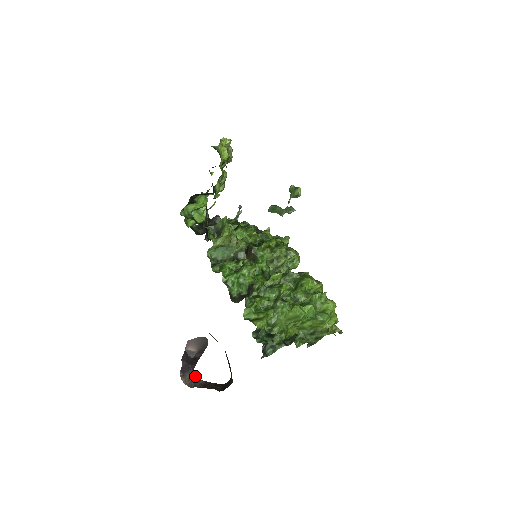
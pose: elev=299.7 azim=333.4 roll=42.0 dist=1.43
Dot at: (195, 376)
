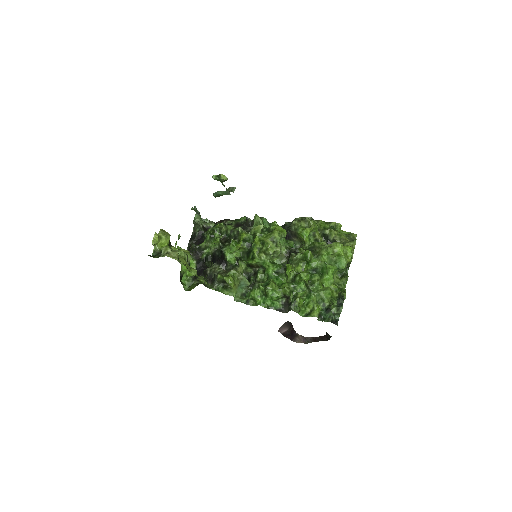
Dot at: (302, 336)
